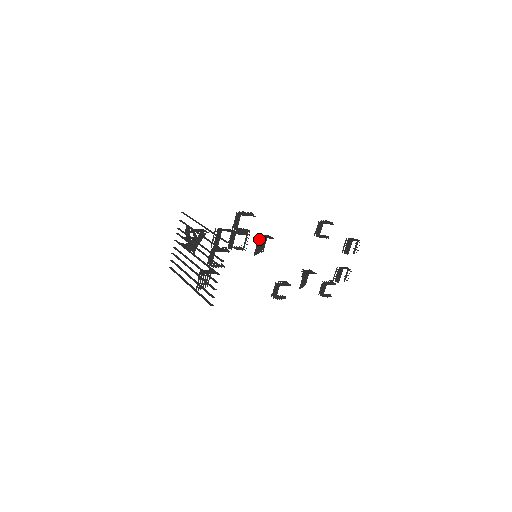
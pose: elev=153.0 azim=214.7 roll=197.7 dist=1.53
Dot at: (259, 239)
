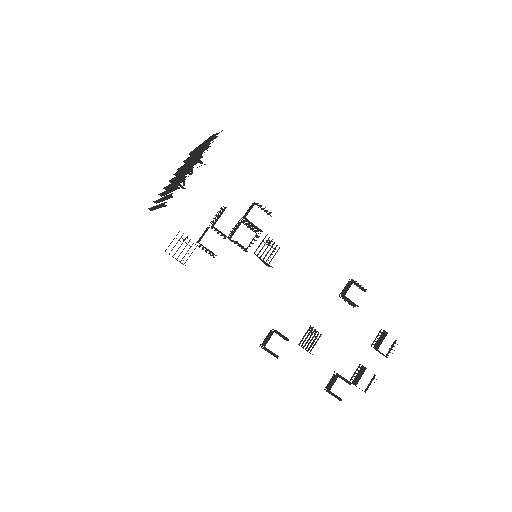
Dot at: occluded
